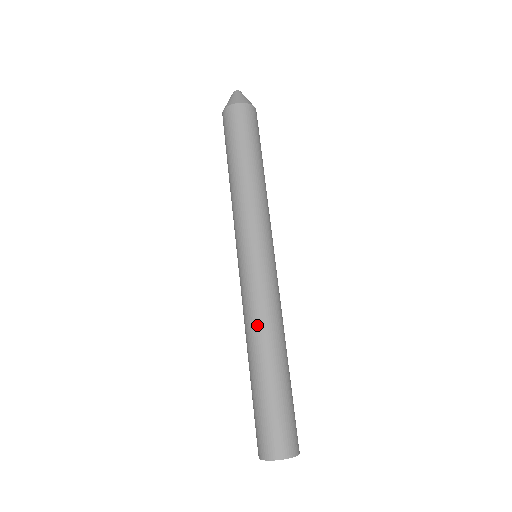
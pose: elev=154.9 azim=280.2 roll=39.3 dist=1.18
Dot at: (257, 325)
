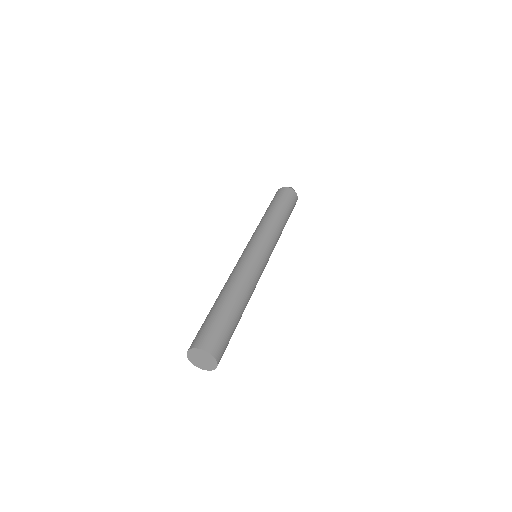
Dot at: (229, 279)
